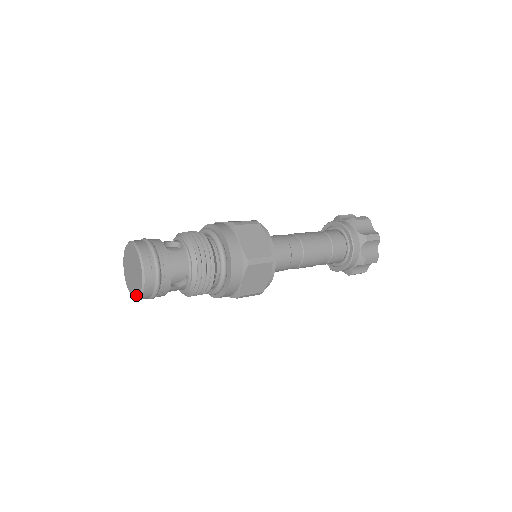
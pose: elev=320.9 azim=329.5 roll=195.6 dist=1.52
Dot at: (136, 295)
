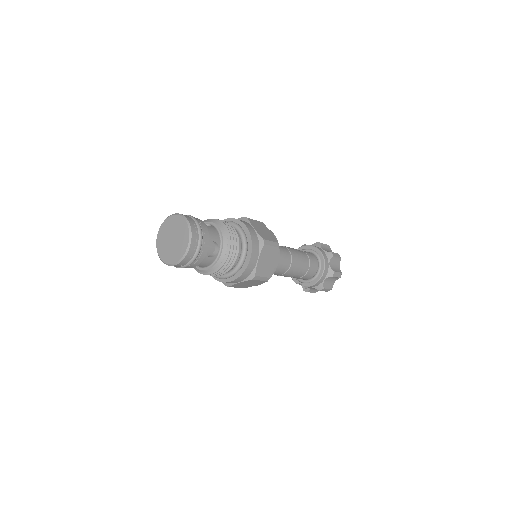
Dot at: (178, 258)
